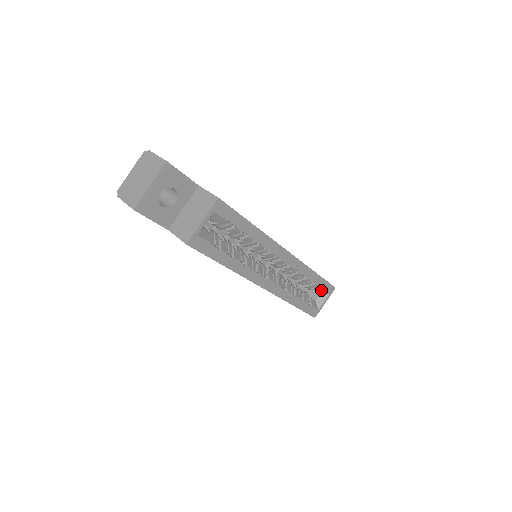
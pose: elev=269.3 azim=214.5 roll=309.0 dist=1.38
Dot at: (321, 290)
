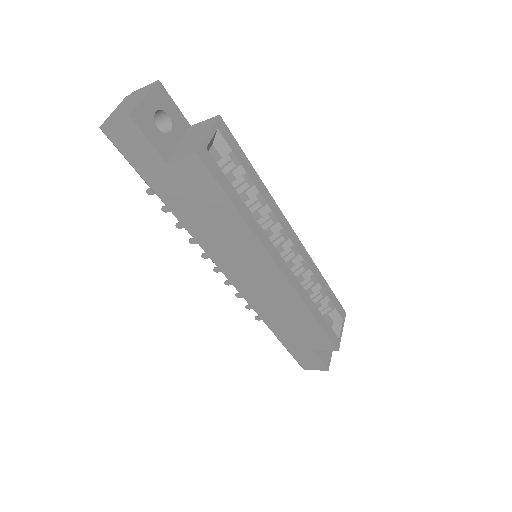
Dot at: (333, 310)
